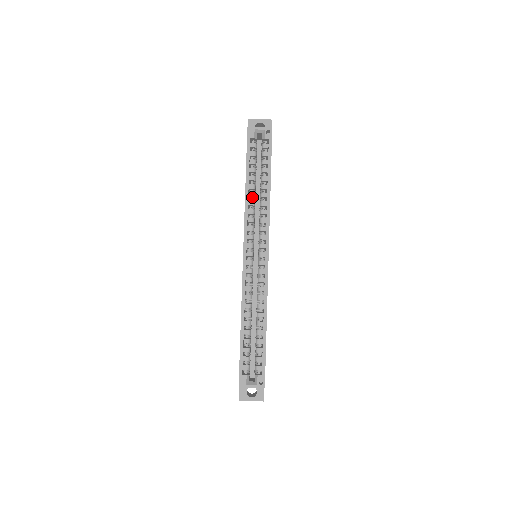
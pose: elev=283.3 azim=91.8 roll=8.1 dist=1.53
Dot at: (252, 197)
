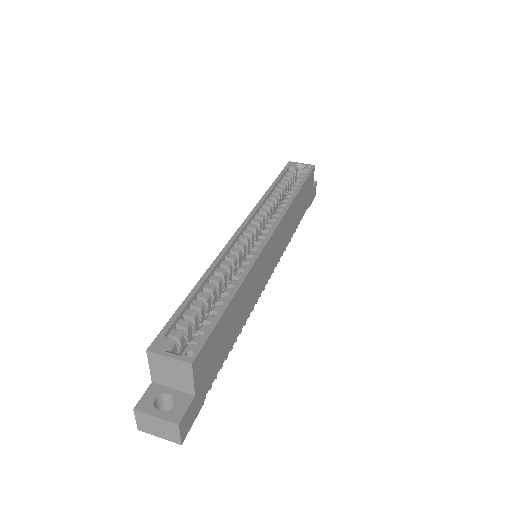
Dot at: (273, 199)
